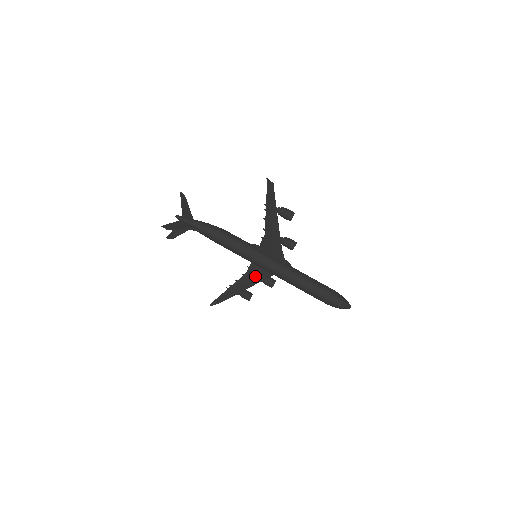
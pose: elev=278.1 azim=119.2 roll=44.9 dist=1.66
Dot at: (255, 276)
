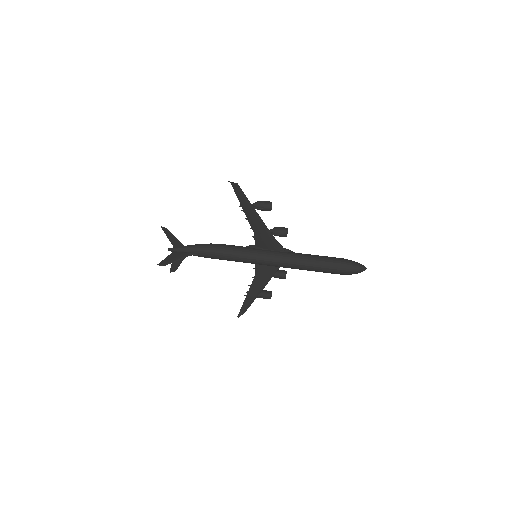
Dot at: (264, 275)
